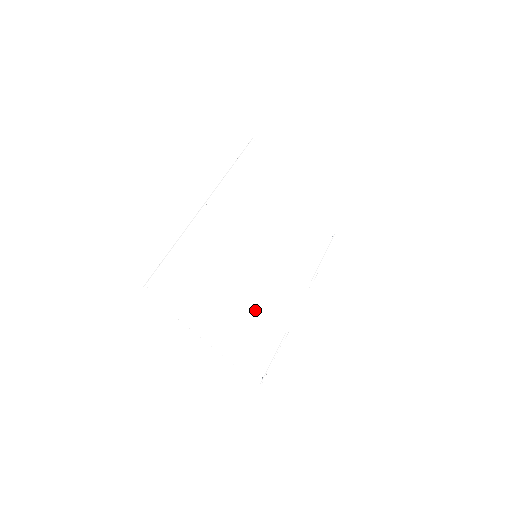
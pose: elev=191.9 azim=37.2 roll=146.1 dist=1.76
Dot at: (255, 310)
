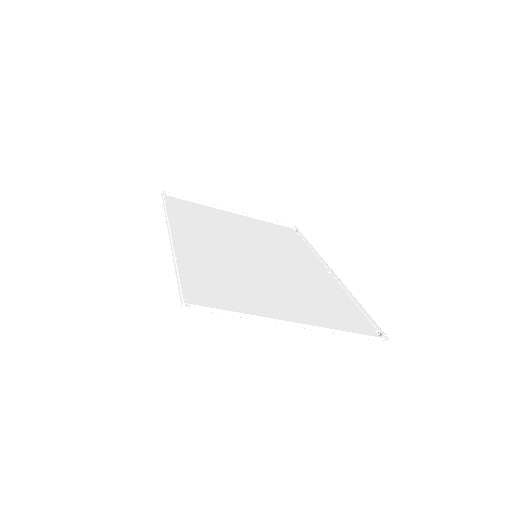
Dot at: (304, 290)
